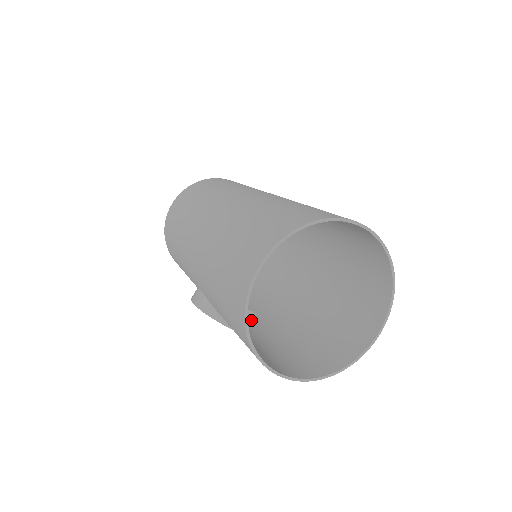
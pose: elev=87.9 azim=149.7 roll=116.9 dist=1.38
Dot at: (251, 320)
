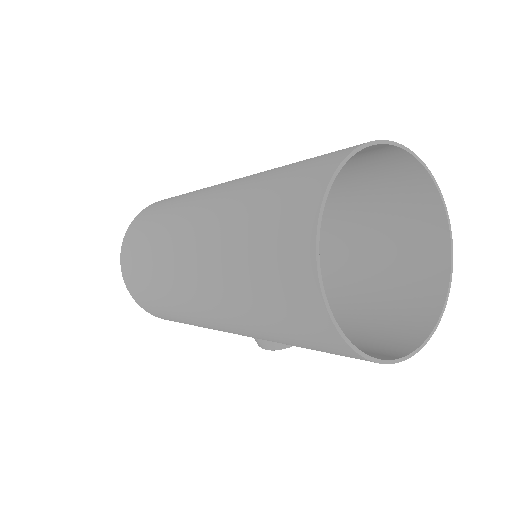
Dot at: occluded
